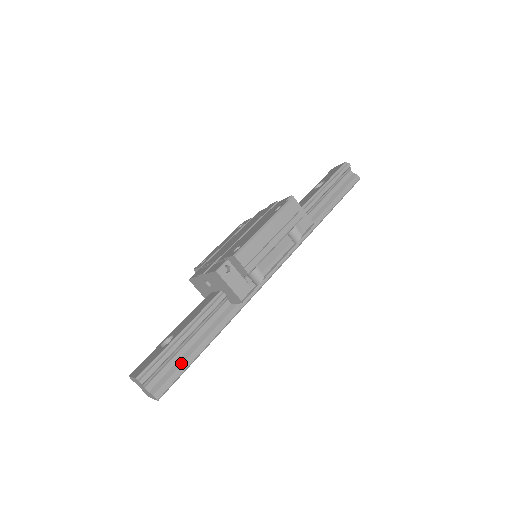
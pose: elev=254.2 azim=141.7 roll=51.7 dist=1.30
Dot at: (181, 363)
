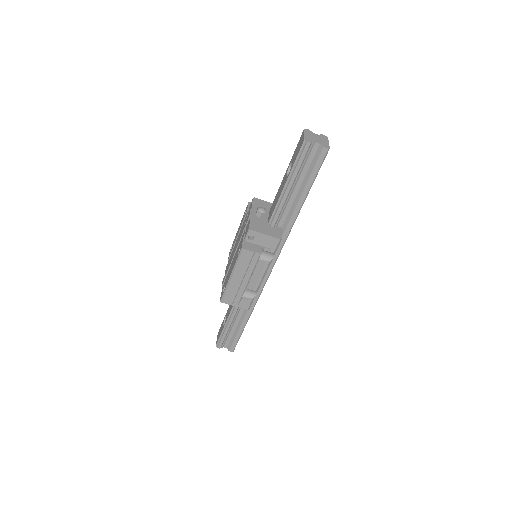
Dot at: (235, 335)
